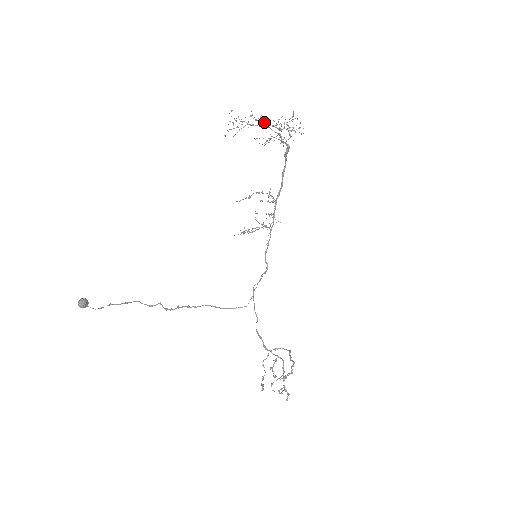
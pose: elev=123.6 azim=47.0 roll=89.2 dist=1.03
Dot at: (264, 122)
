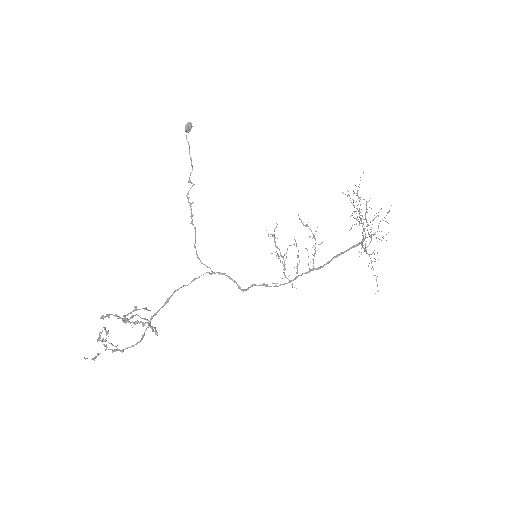
Dot at: occluded
